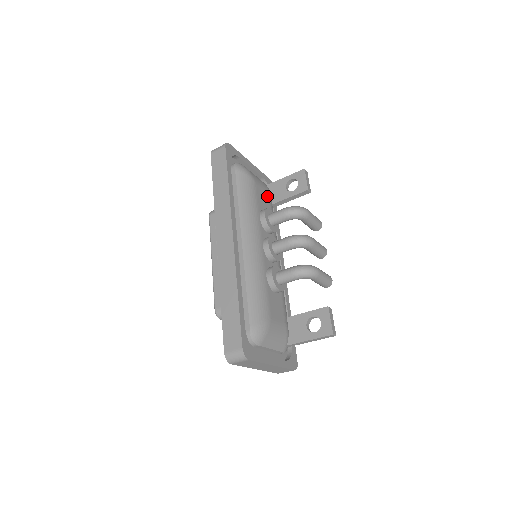
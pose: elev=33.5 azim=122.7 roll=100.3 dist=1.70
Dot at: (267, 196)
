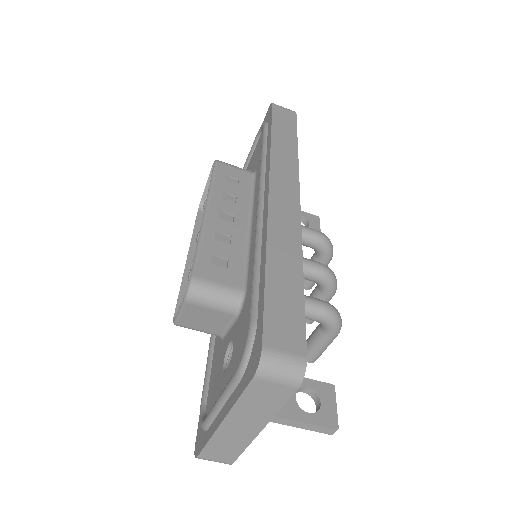
Dot at: occluded
